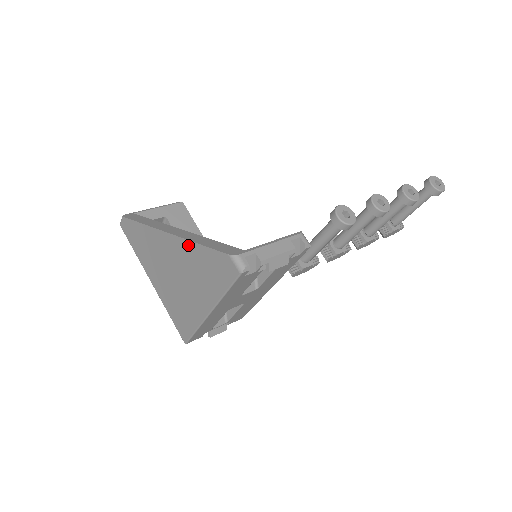
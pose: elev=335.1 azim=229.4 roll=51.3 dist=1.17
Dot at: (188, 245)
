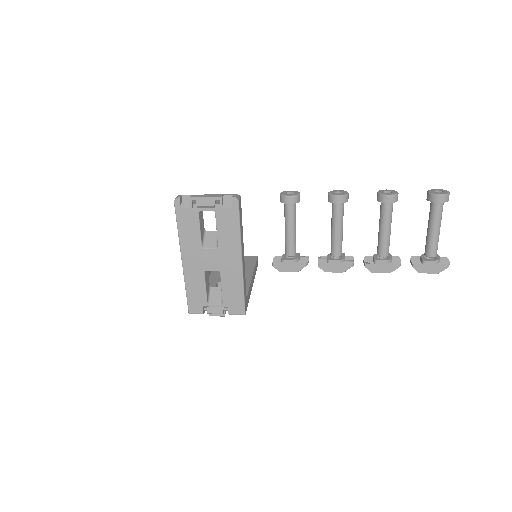
Dot at: occluded
